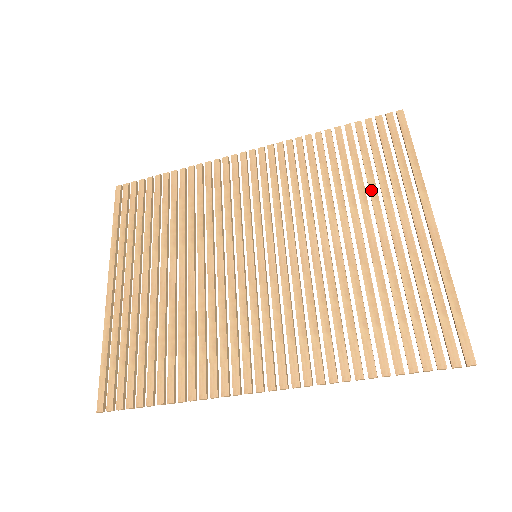
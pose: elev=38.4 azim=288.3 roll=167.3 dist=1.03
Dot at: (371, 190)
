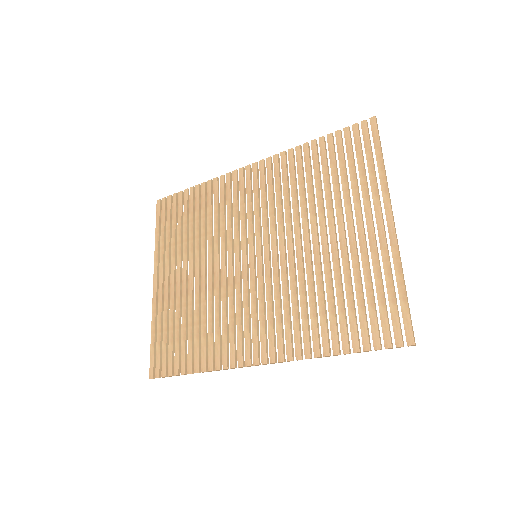
Dot at: (344, 195)
